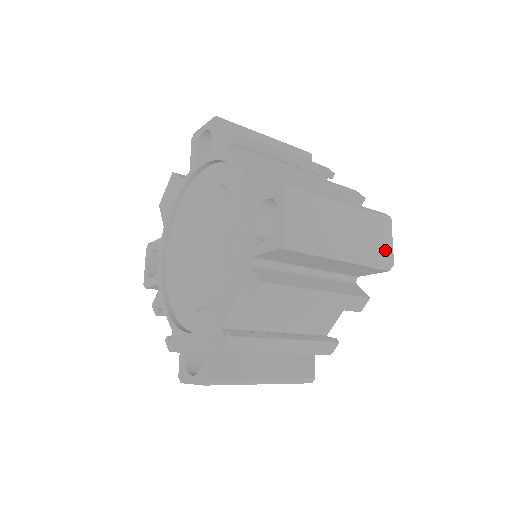
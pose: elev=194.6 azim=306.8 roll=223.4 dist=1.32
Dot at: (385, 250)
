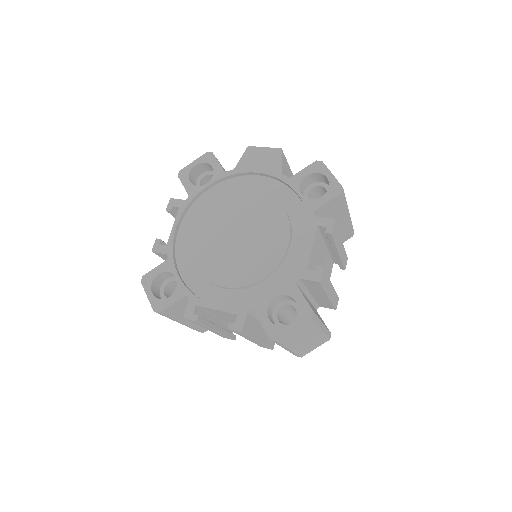
Dot at: (307, 351)
